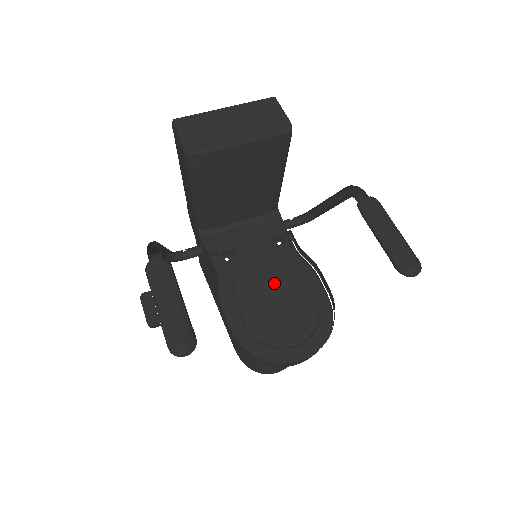
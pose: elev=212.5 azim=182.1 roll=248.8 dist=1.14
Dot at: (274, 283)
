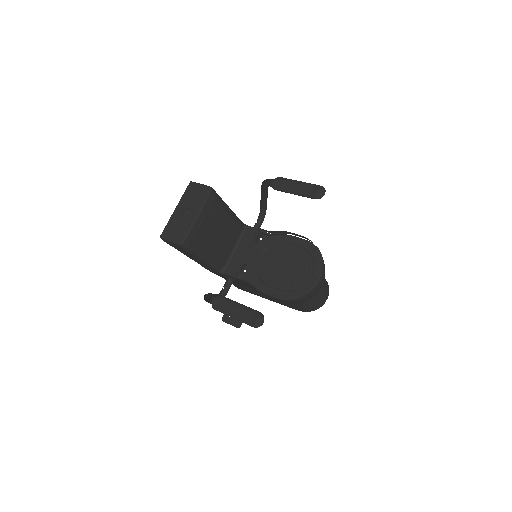
Dot at: (276, 259)
